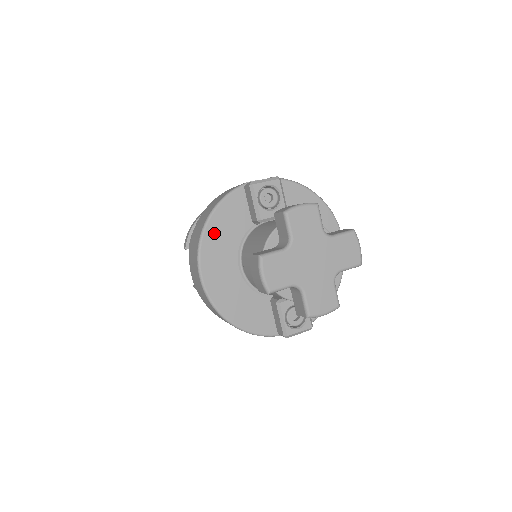
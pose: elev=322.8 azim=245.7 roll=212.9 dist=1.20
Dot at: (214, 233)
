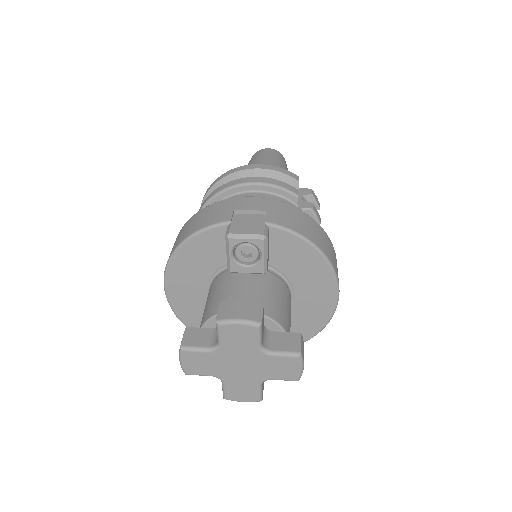
Dot at: (184, 259)
